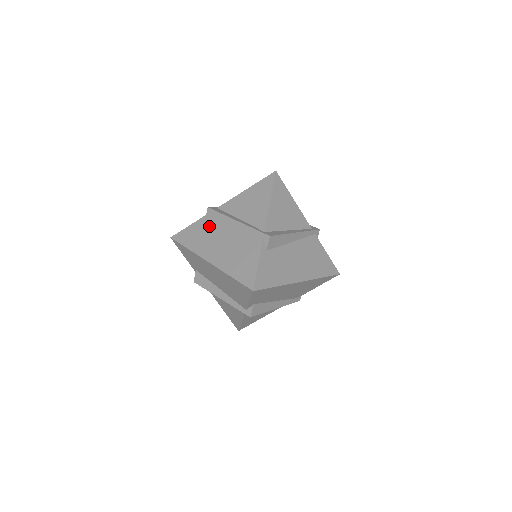
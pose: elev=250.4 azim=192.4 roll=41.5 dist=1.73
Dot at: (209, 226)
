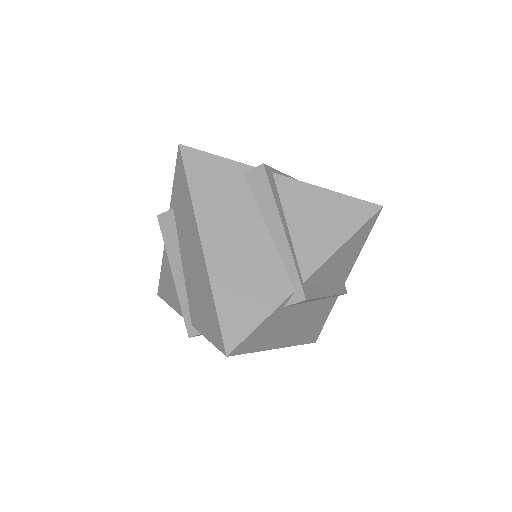
Dot at: (242, 189)
